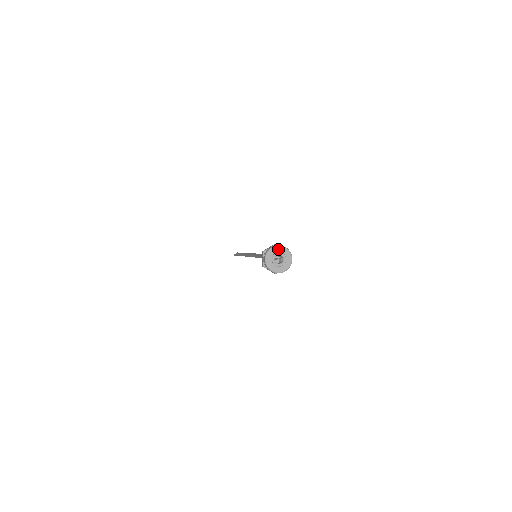
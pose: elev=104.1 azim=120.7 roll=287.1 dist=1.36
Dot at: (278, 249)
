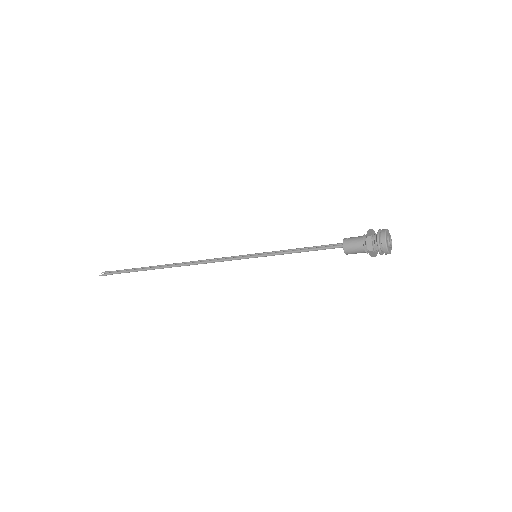
Dot at: (388, 232)
